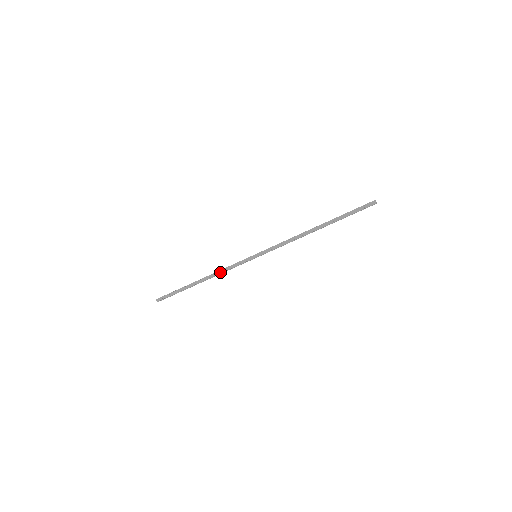
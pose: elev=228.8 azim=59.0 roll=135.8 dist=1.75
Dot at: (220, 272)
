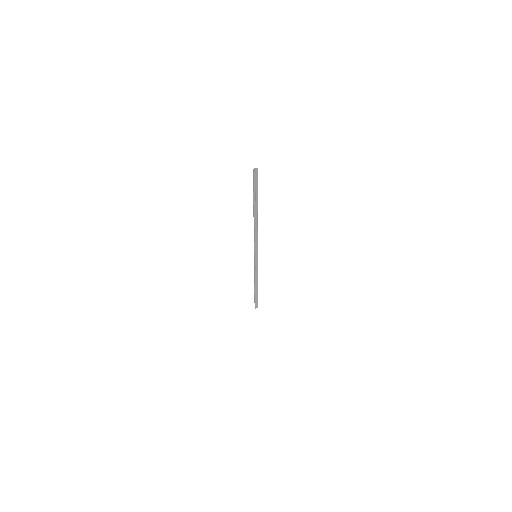
Dot at: (254, 276)
